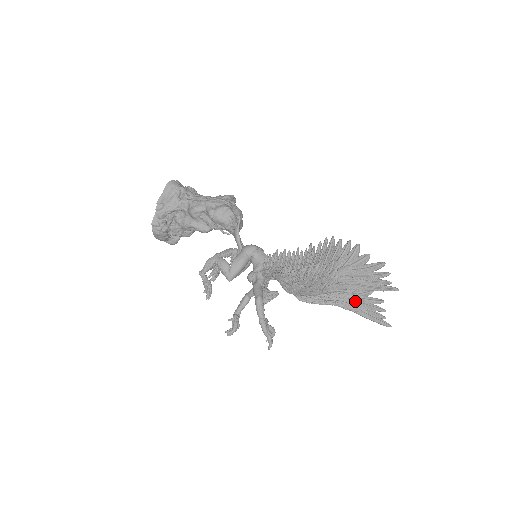
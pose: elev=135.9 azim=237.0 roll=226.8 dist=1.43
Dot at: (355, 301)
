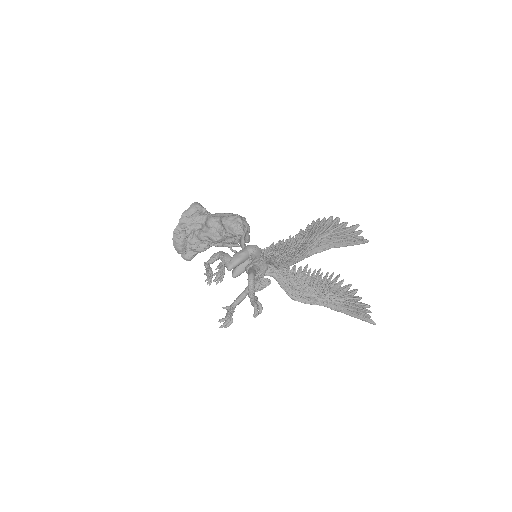
Dot at: (343, 302)
